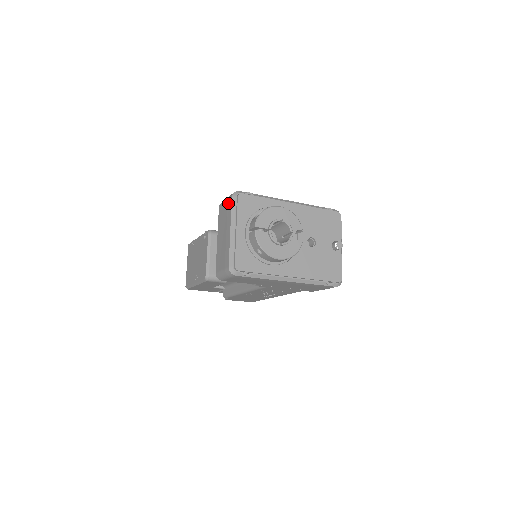
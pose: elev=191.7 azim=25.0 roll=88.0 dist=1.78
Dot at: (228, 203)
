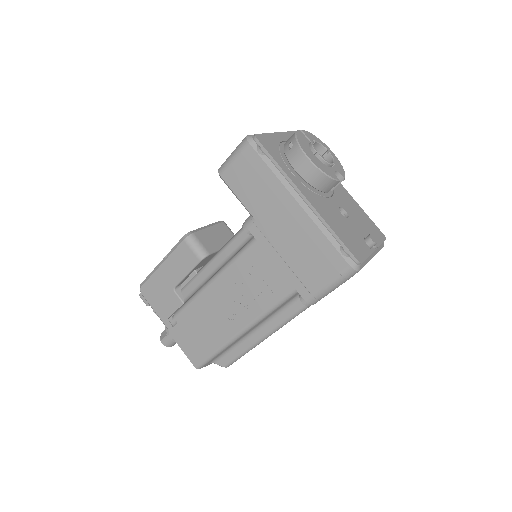
Dot at: occluded
